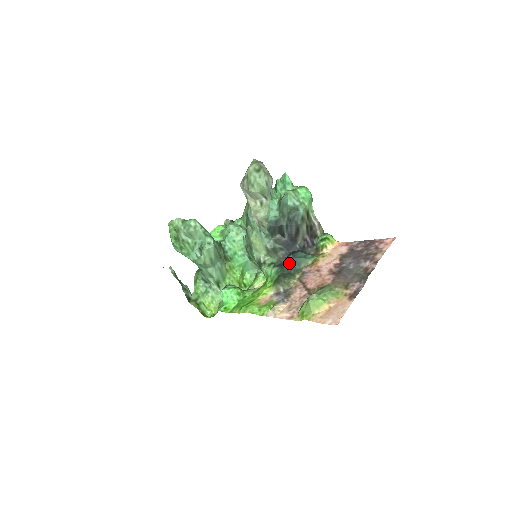
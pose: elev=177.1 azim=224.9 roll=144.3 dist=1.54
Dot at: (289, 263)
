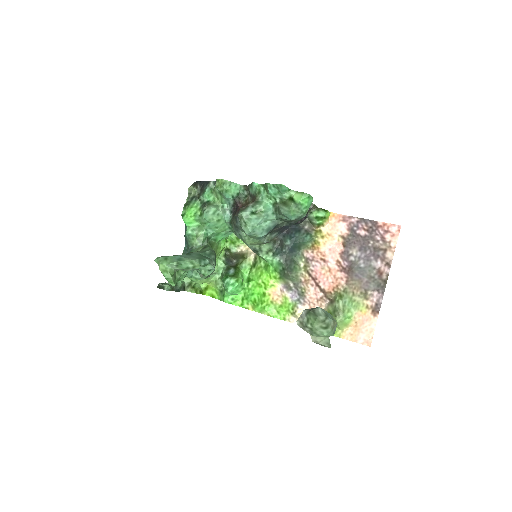
Dot at: (289, 250)
